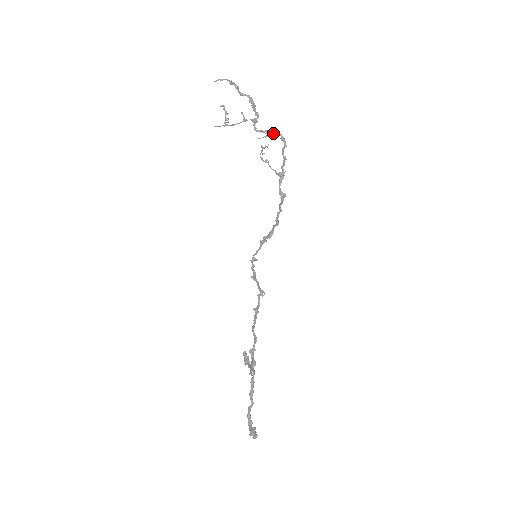
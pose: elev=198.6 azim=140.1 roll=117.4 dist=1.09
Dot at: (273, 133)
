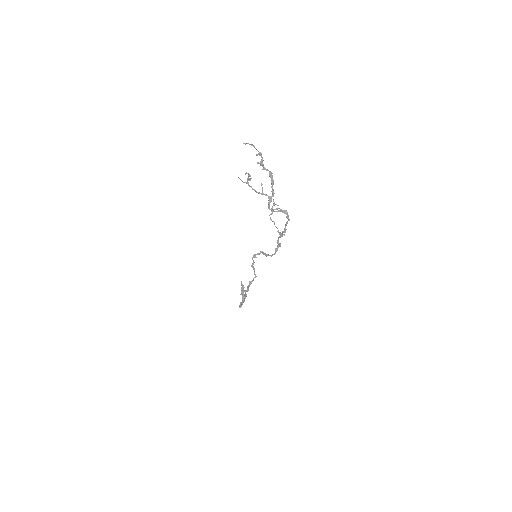
Dot at: (282, 212)
